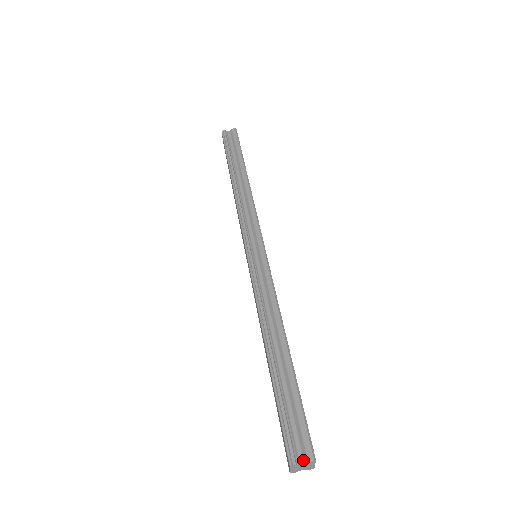
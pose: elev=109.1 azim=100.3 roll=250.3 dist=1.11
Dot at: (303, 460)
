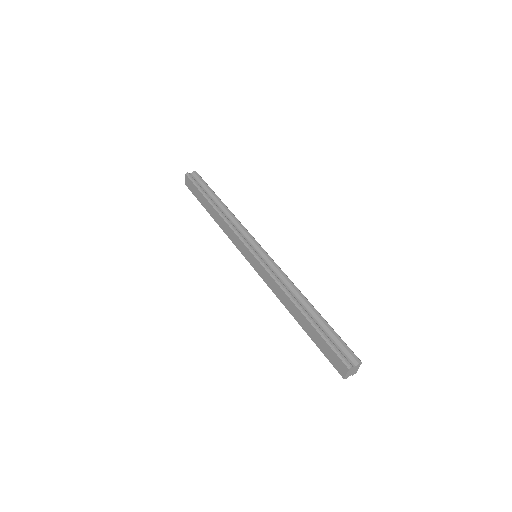
Dot at: (354, 364)
